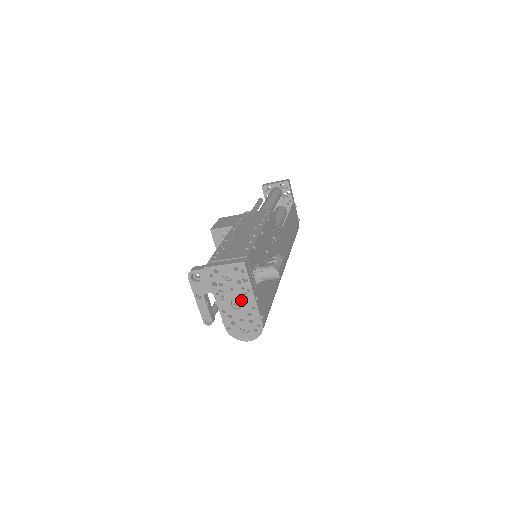
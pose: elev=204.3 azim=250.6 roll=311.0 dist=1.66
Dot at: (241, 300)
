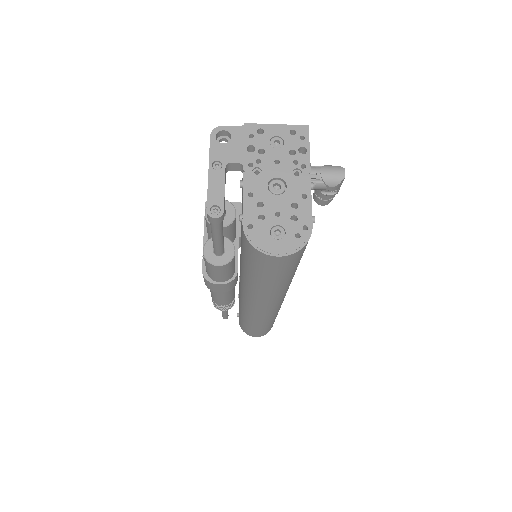
Dot at: (287, 180)
